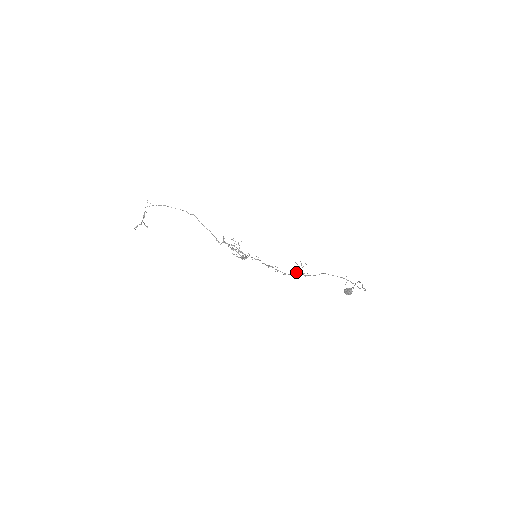
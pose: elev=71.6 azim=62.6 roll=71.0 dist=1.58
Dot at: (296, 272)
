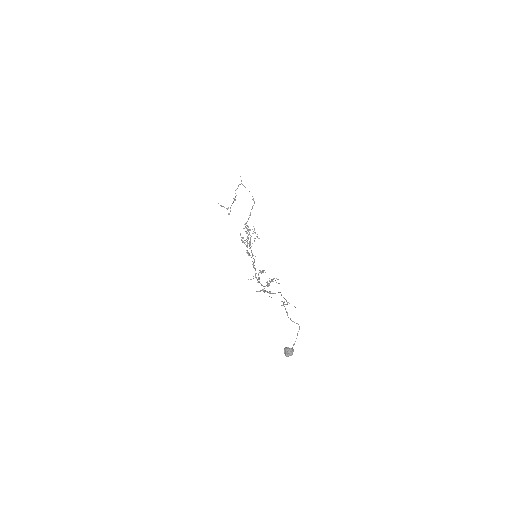
Dot at: occluded
